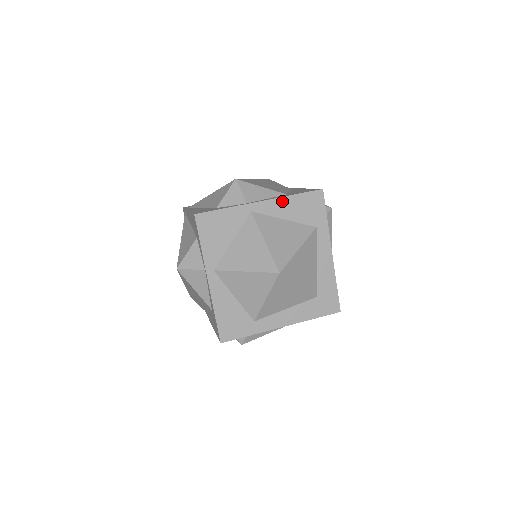
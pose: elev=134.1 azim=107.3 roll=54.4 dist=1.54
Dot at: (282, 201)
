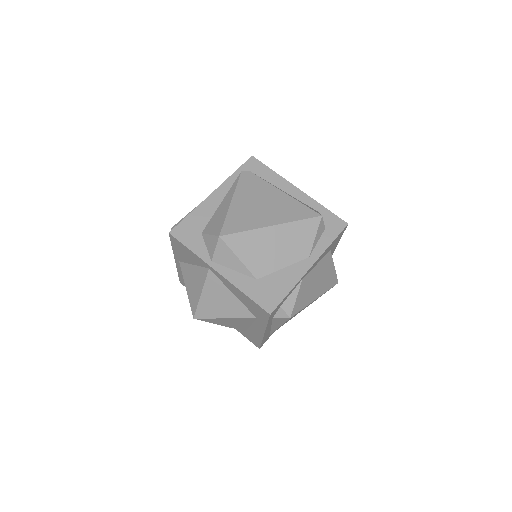
Dot at: (234, 287)
